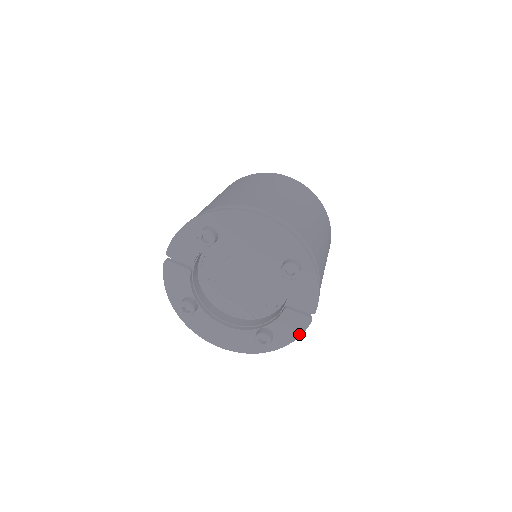
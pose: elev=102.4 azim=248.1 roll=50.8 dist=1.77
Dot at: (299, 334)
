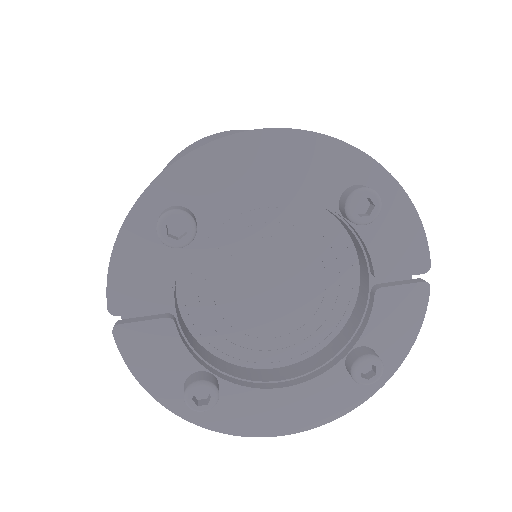
Dot at: (418, 324)
